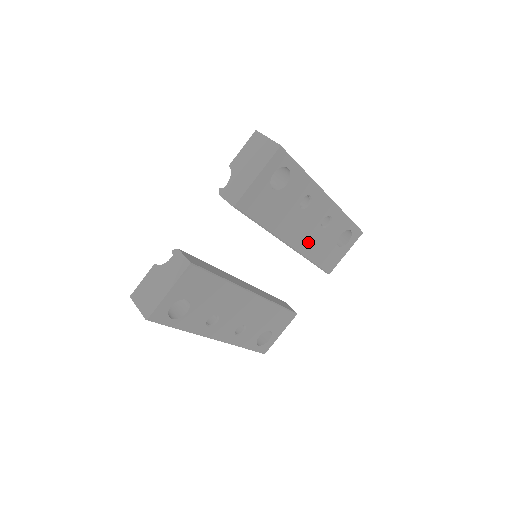
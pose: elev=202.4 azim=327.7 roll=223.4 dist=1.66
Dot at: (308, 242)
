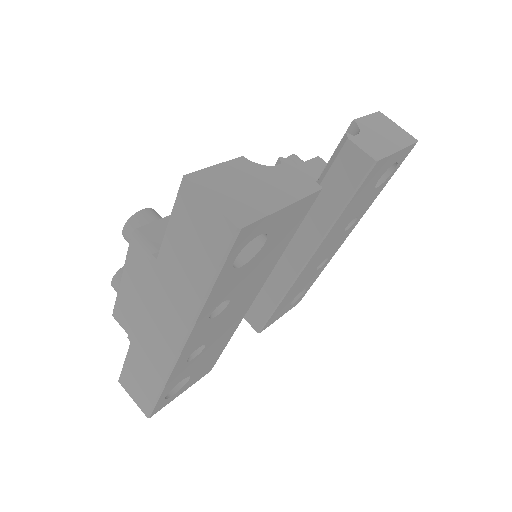
Dot at: (305, 274)
